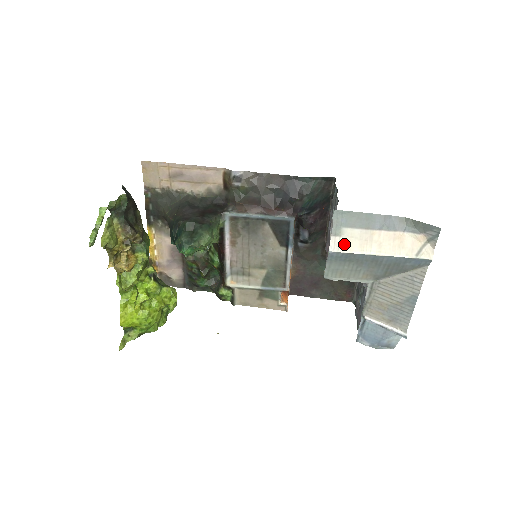
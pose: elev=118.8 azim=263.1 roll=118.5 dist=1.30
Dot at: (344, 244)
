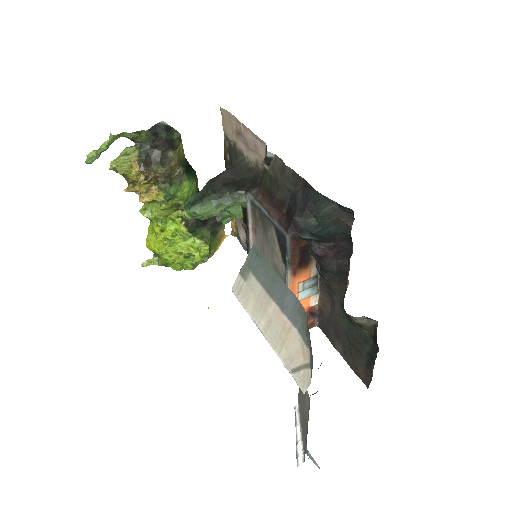
Dot at: (244, 292)
